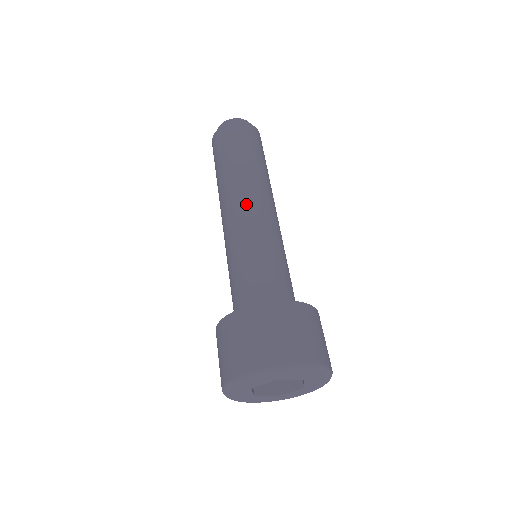
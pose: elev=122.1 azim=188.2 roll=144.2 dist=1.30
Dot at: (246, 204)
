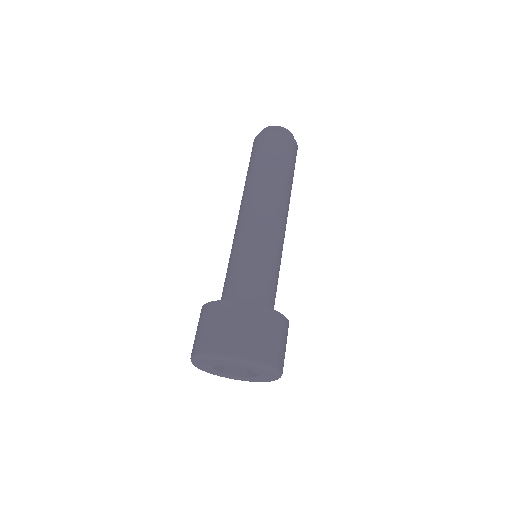
Dot at: (276, 214)
